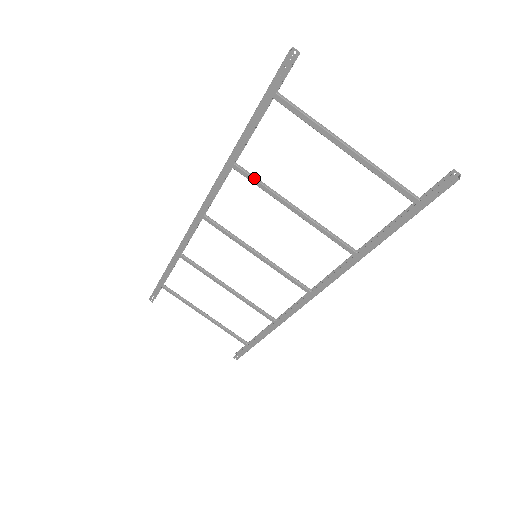
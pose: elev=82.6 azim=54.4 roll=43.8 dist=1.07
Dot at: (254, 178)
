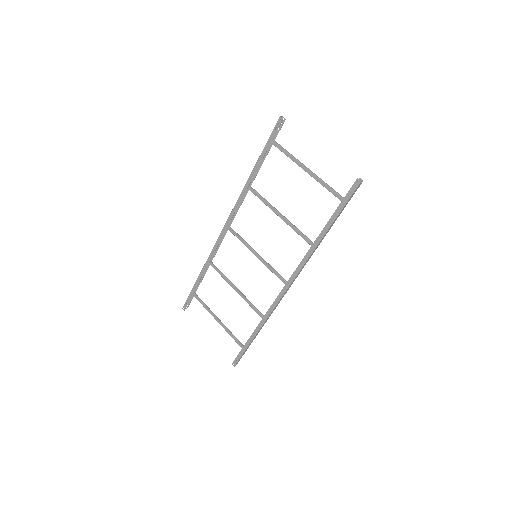
Dot at: (259, 195)
